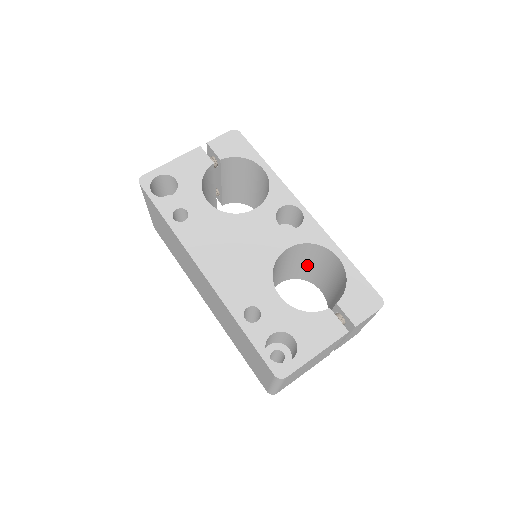
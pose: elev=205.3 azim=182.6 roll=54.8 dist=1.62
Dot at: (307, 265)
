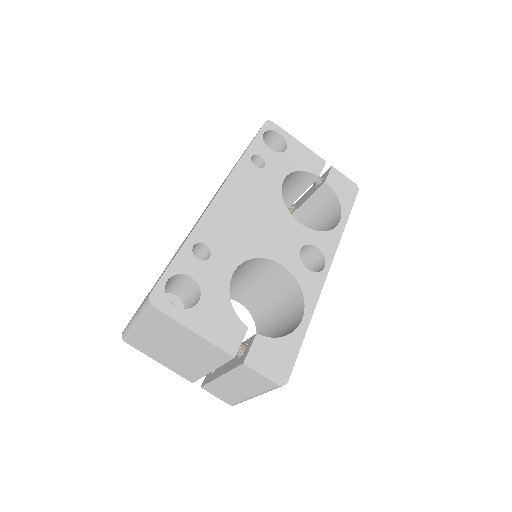
Dot at: (274, 310)
